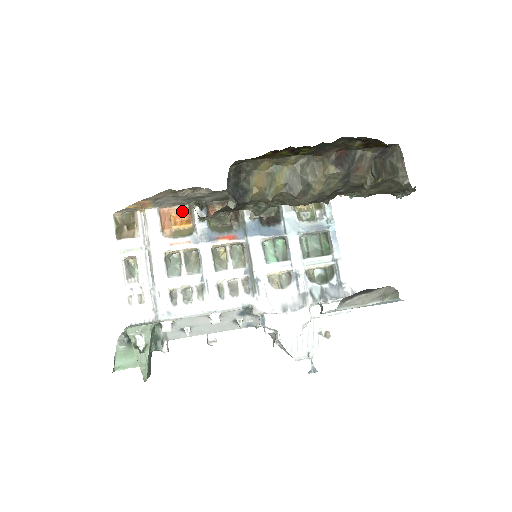
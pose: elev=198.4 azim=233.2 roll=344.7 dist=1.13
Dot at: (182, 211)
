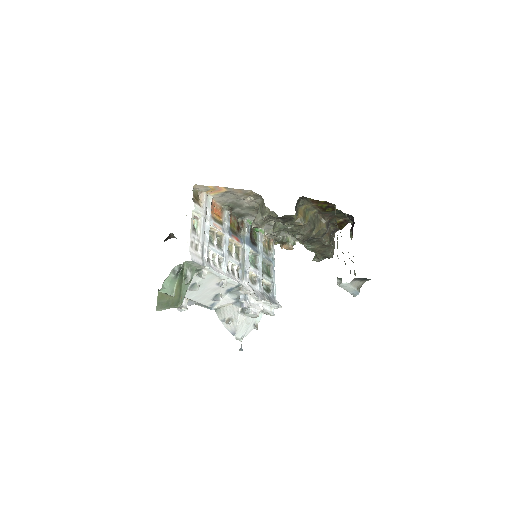
Dot at: (219, 208)
